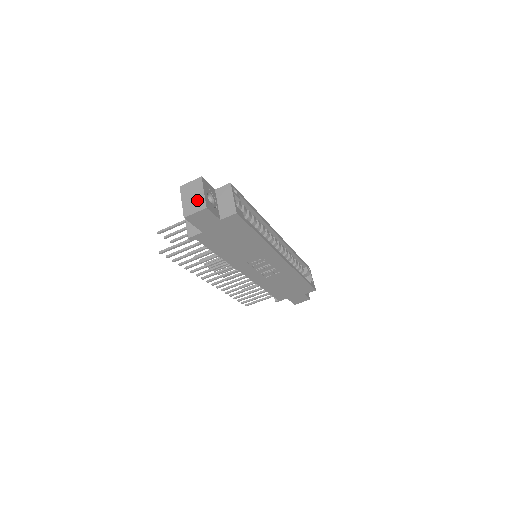
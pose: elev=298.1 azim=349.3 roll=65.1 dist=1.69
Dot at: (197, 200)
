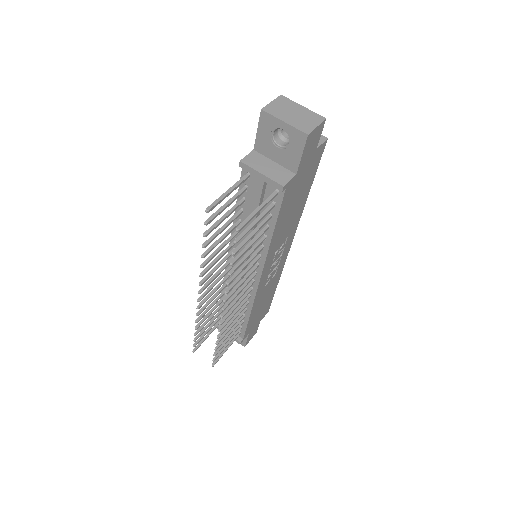
Dot at: (305, 115)
